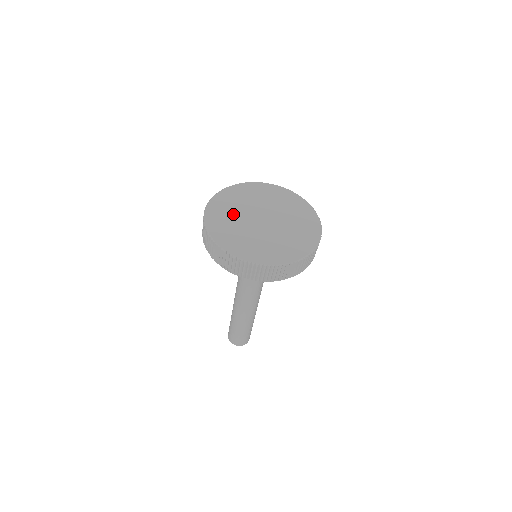
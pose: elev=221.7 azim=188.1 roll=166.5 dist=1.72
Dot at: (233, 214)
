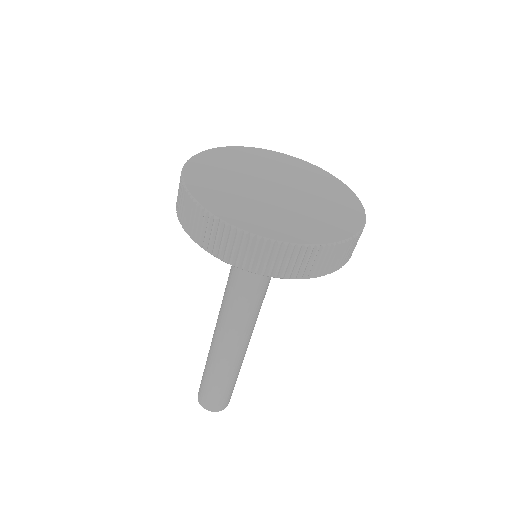
Dot at: (242, 166)
